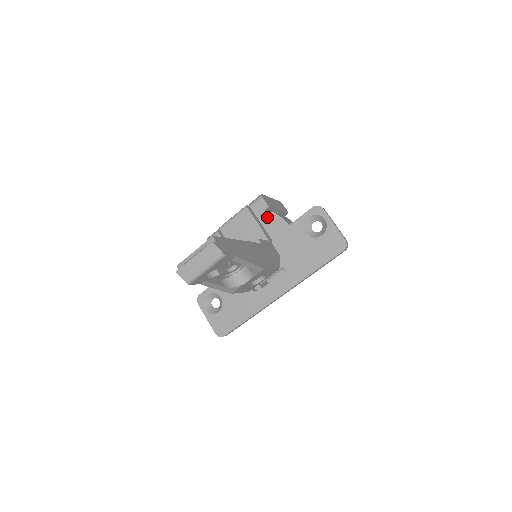
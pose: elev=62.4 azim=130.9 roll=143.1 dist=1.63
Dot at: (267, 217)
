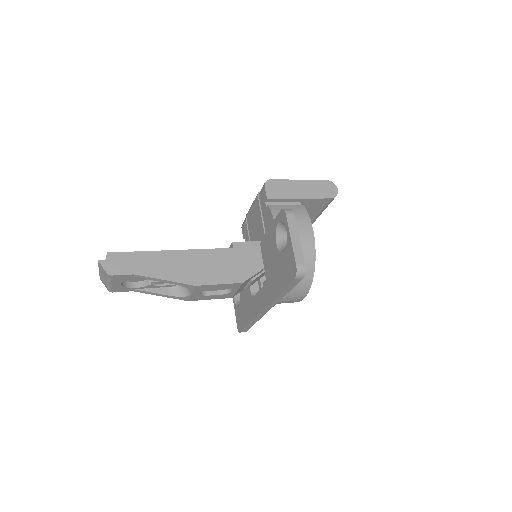
Dot at: (265, 211)
